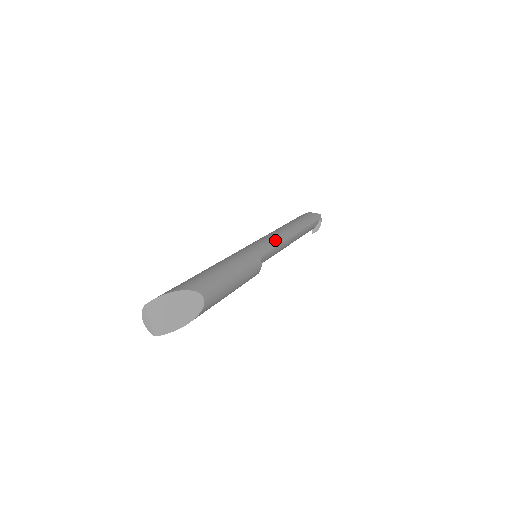
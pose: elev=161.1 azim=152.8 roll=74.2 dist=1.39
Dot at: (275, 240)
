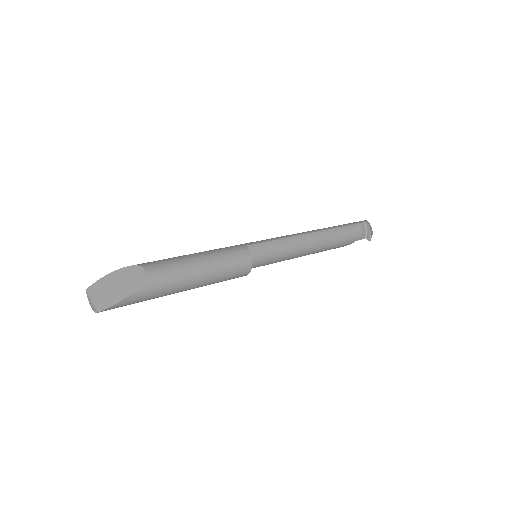
Dot at: (276, 237)
